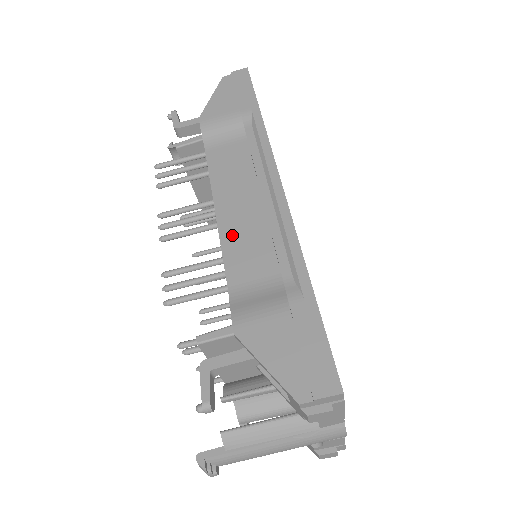
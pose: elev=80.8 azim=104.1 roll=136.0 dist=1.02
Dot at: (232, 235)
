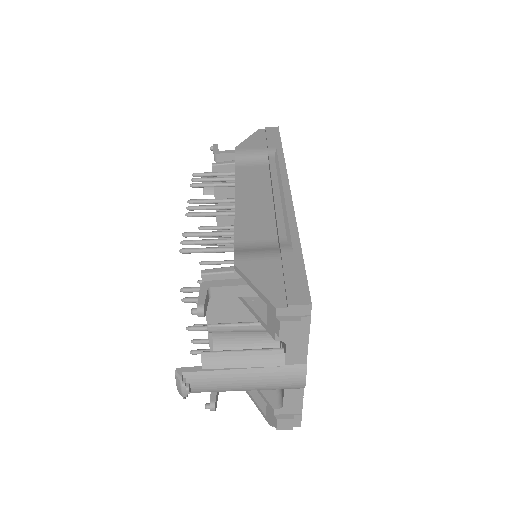
Dot at: (245, 214)
